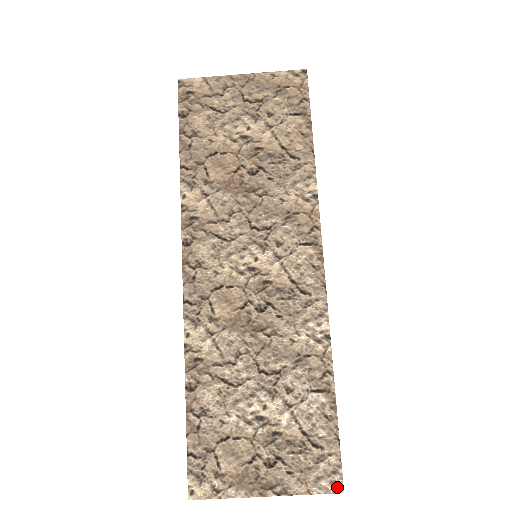
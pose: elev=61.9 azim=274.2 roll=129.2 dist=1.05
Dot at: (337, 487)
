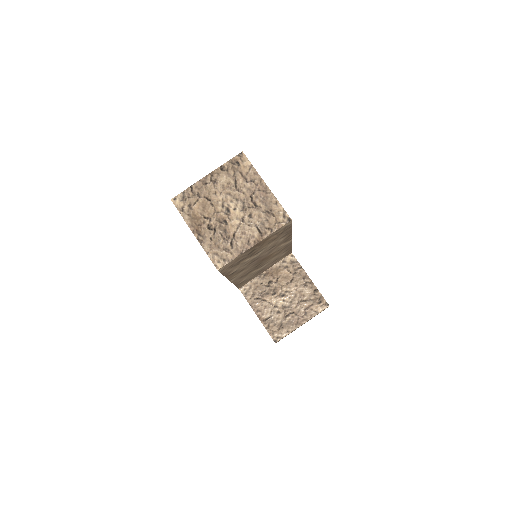
Dot at: (240, 155)
